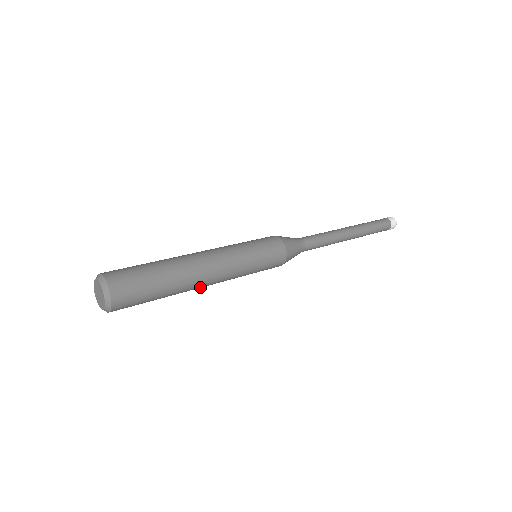
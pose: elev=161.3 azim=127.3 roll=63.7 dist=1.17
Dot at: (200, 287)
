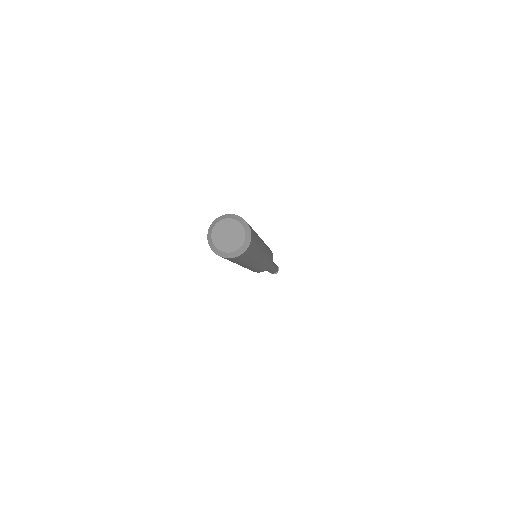
Dot at: (240, 265)
